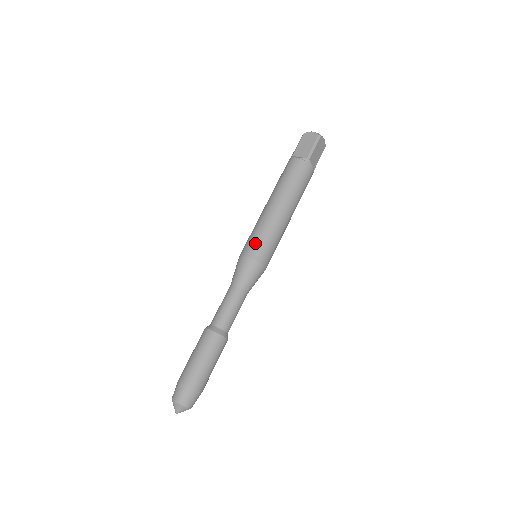
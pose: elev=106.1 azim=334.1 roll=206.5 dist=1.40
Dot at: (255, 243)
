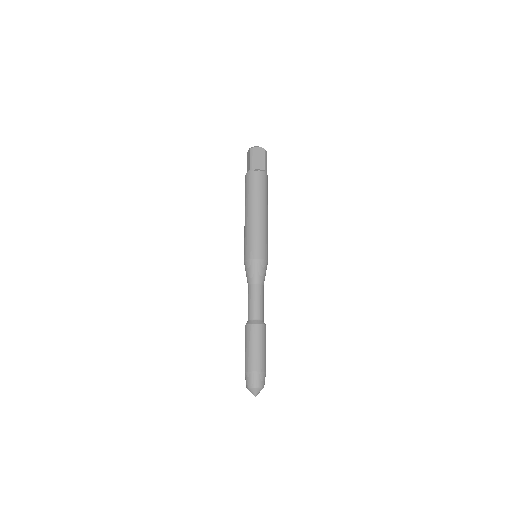
Dot at: (261, 247)
